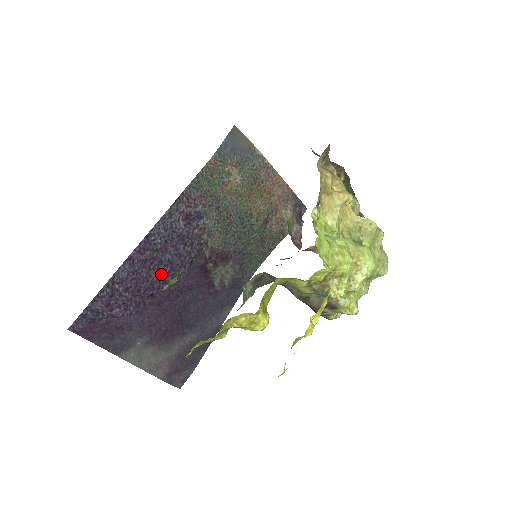
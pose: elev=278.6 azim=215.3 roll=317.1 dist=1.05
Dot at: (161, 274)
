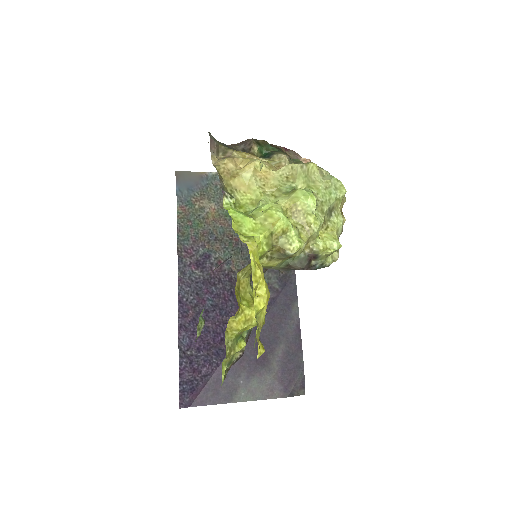
Dot at: (215, 319)
